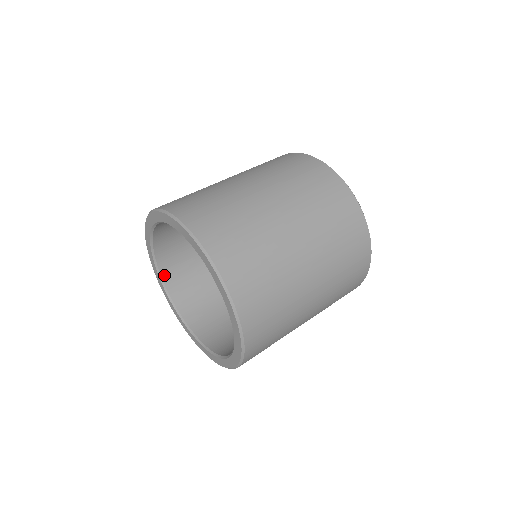
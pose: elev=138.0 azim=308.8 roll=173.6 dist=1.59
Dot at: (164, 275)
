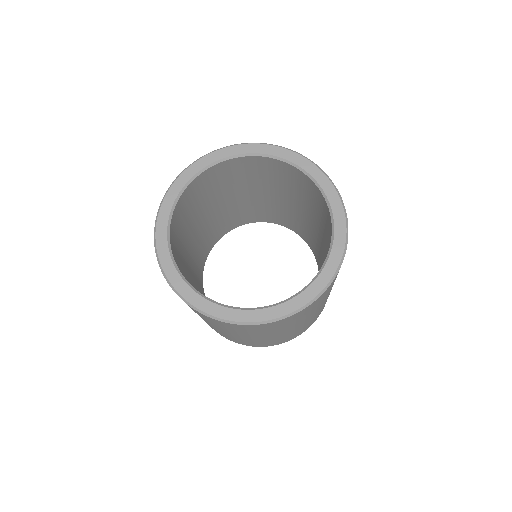
Dot at: (198, 292)
